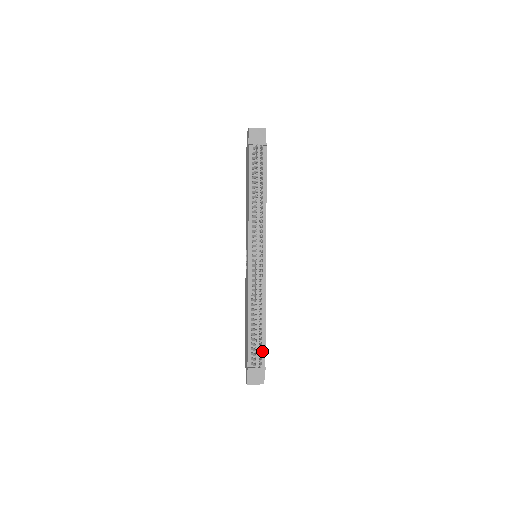
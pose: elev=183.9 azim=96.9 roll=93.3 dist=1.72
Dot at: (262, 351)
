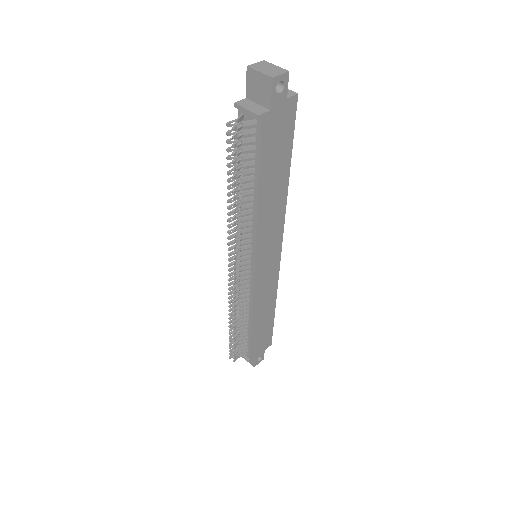
Dot at: (248, 346)
